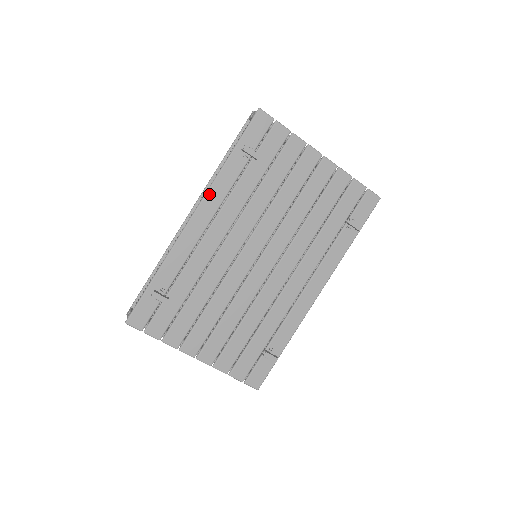
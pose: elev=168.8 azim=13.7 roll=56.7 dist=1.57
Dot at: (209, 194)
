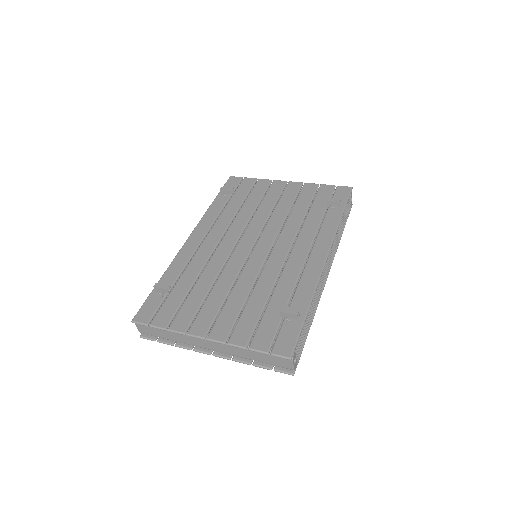
Dot at: (201, 222)
